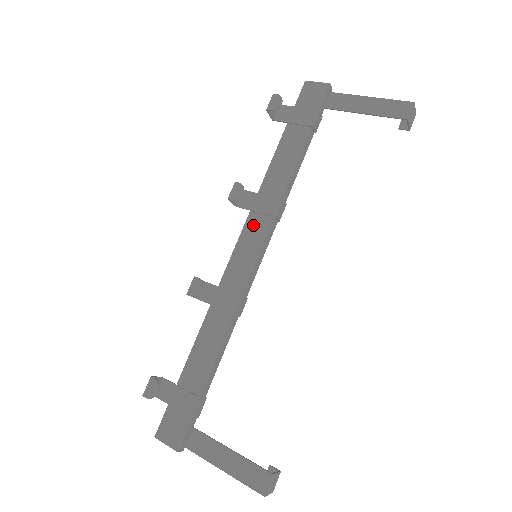
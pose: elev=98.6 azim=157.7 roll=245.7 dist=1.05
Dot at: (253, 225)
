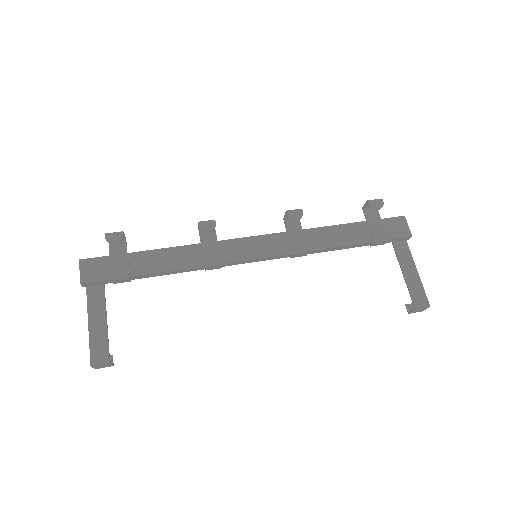
Dot at: (277, 240)
